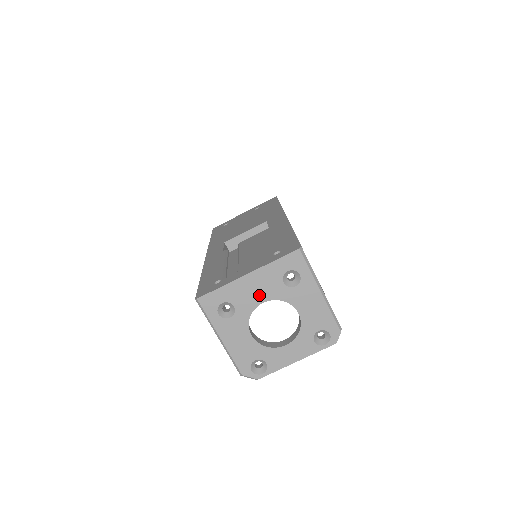
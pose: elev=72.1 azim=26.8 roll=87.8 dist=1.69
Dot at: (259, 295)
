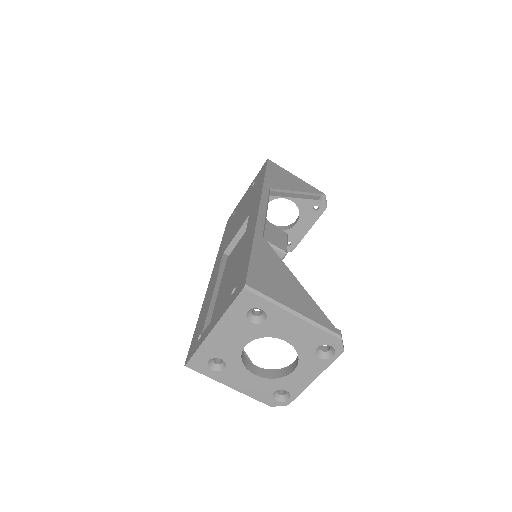
Dot at: (236, 342)
